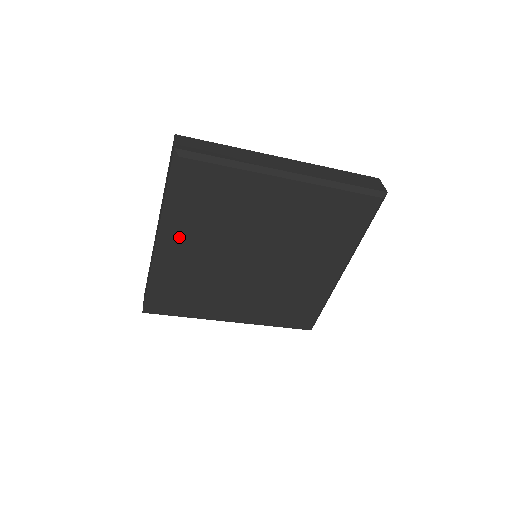
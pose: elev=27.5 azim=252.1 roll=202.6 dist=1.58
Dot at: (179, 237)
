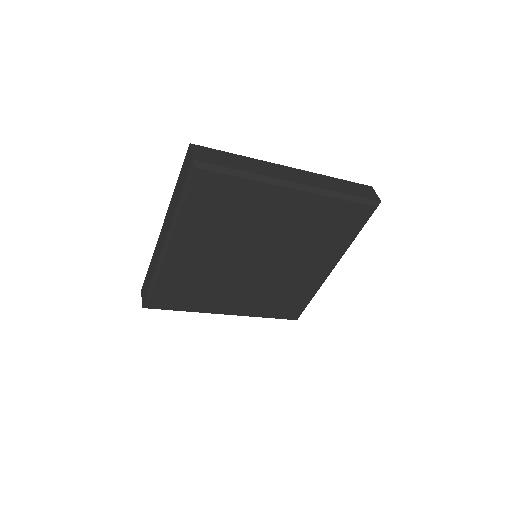
Dot at: (187, 240)
